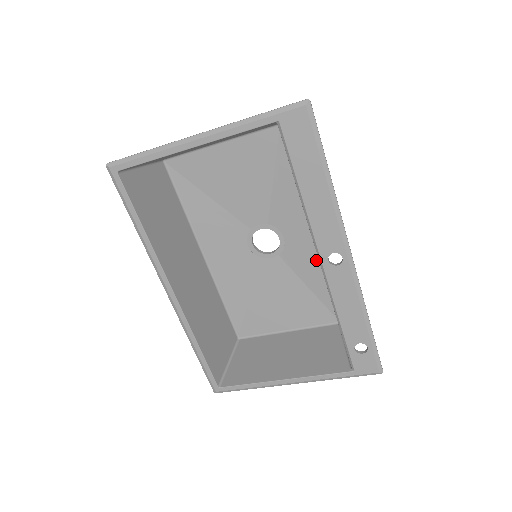
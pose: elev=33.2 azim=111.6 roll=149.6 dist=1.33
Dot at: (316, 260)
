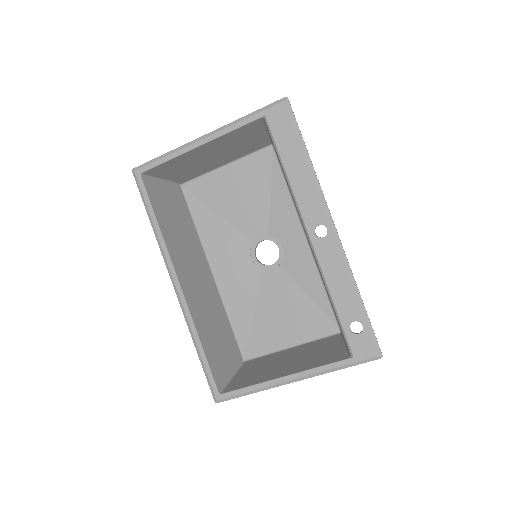
Dot at: (313, 265)
